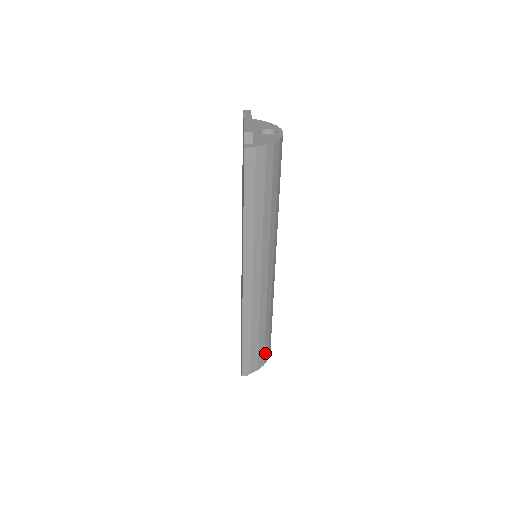
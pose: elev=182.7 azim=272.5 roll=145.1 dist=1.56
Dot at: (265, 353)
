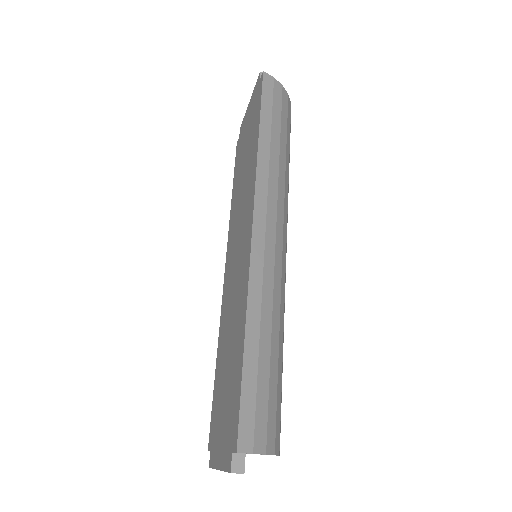
Dot at: (276, 424)
